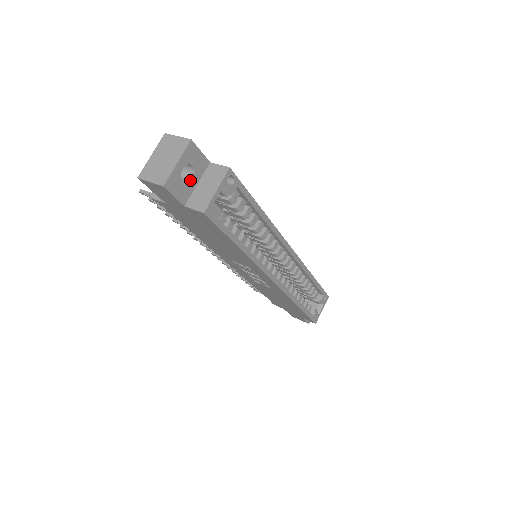
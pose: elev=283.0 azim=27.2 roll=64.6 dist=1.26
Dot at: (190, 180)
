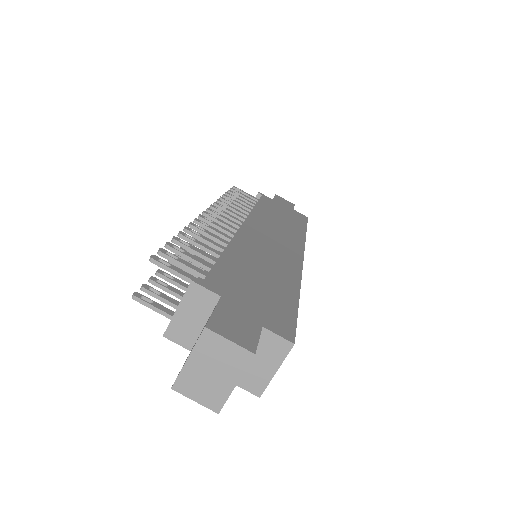
Dot at: occluded
